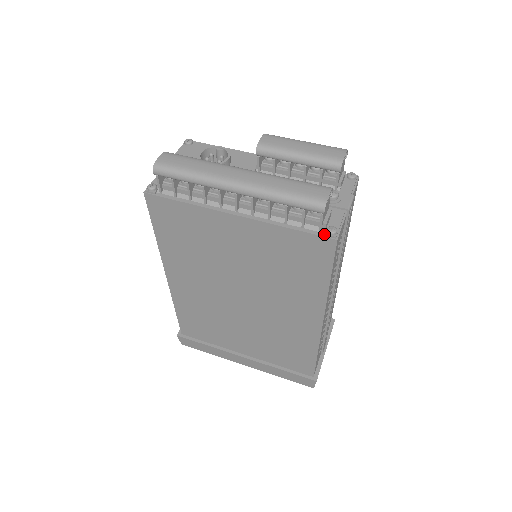
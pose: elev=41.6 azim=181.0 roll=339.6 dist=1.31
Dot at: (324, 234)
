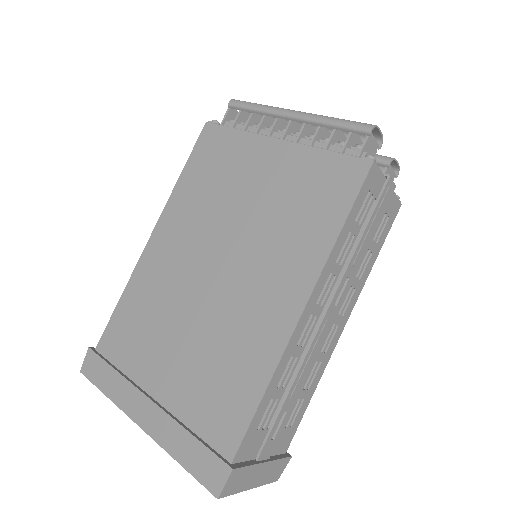
Dot at: (361, 156)
